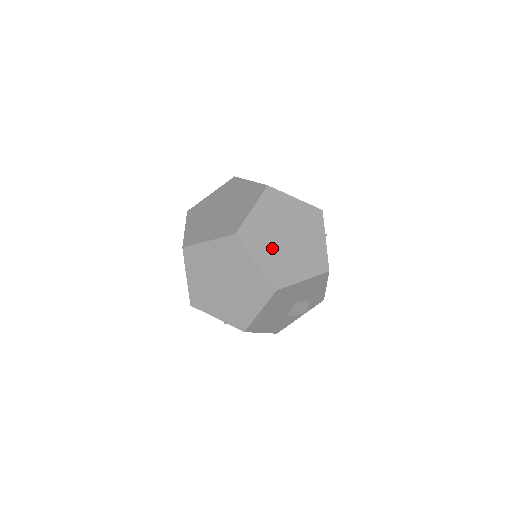
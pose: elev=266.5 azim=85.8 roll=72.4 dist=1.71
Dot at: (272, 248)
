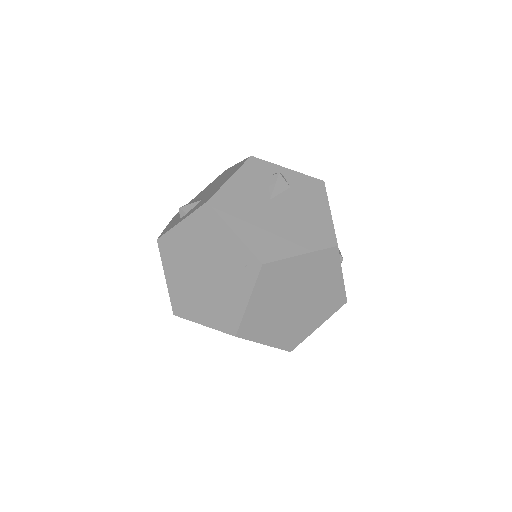
Dot at: (280, 323)
